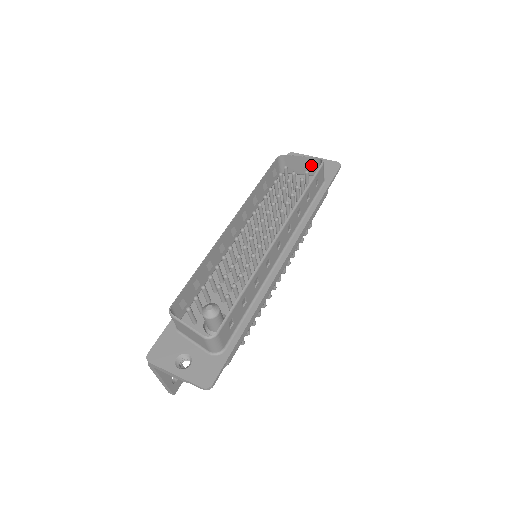
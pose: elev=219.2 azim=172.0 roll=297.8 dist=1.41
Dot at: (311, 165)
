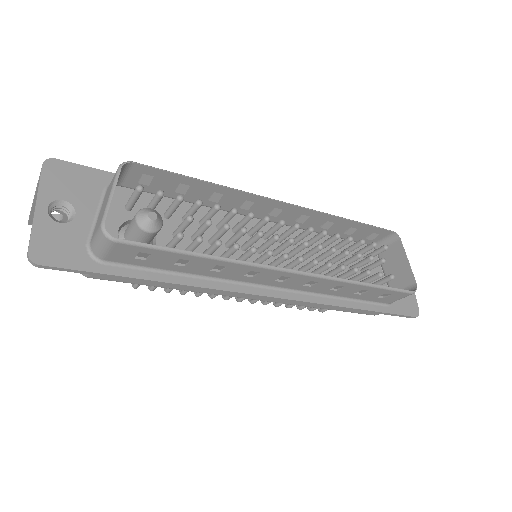
Dot at: (402, 279)
